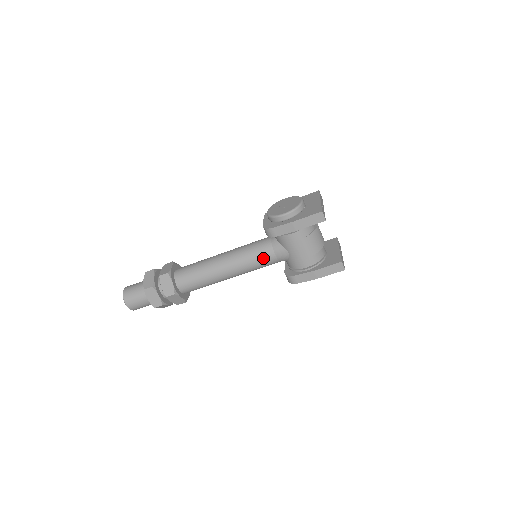
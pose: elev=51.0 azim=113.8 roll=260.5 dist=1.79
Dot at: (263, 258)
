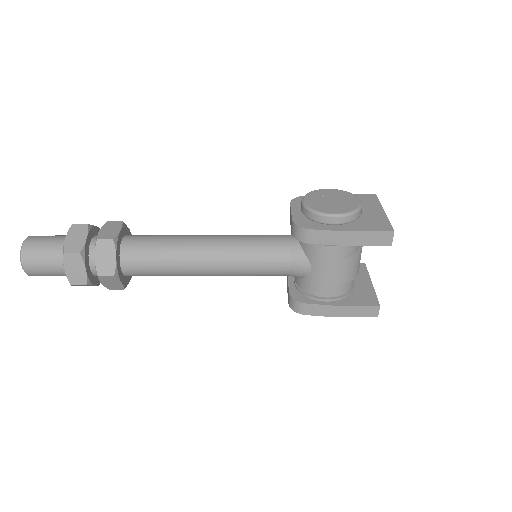
Dot at: (271, 265)
